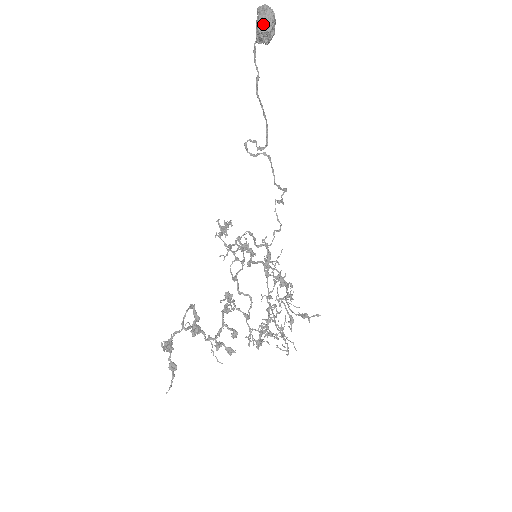
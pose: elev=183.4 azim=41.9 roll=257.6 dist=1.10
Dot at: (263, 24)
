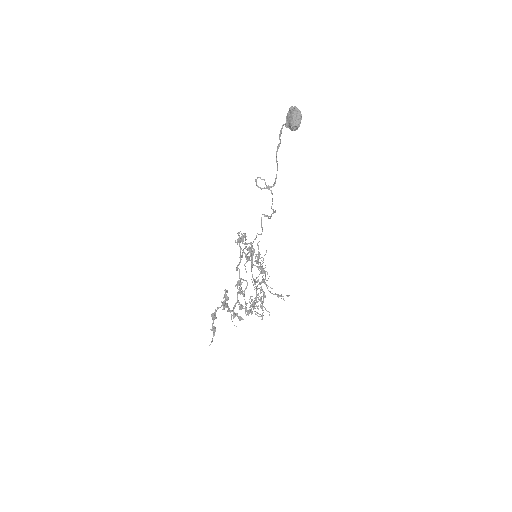
Dot at: (295, 121)
